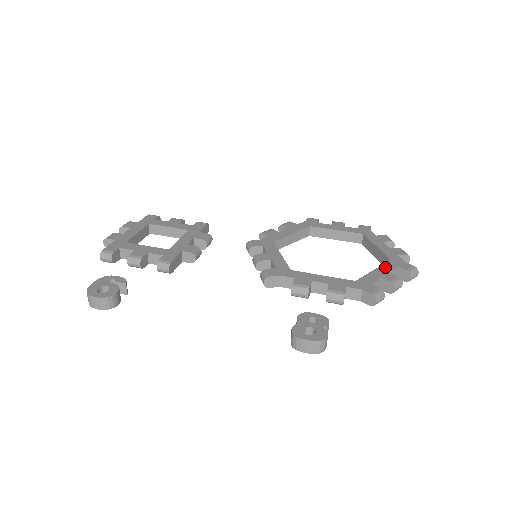
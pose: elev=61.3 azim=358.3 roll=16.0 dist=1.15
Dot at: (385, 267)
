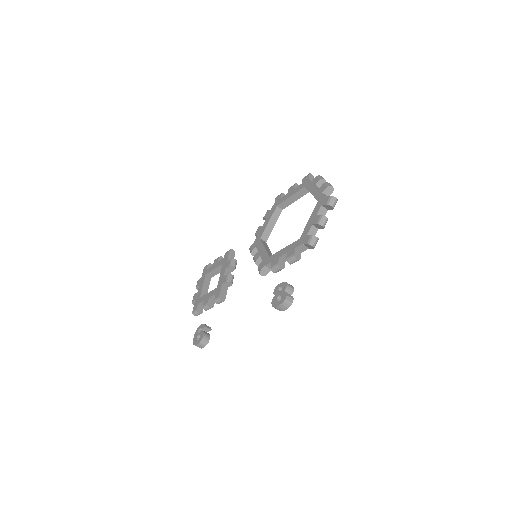
Dot at: (314, 212)
